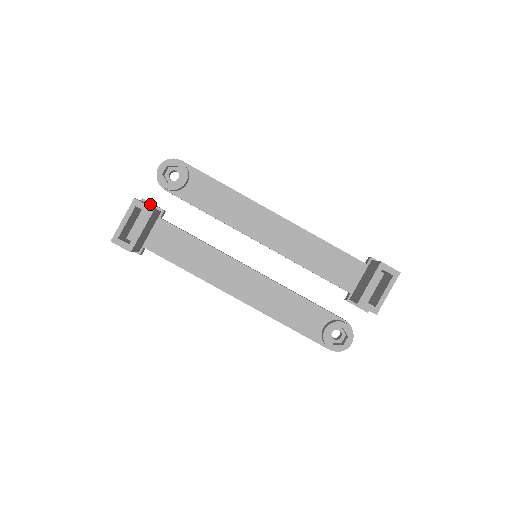
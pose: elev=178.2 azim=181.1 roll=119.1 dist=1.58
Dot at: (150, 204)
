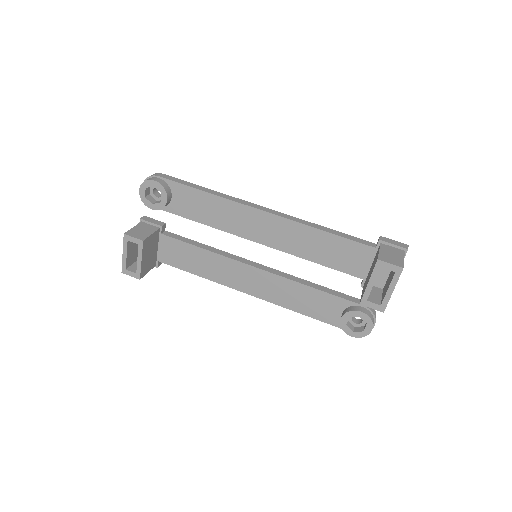
Dot at: (148, 223)
